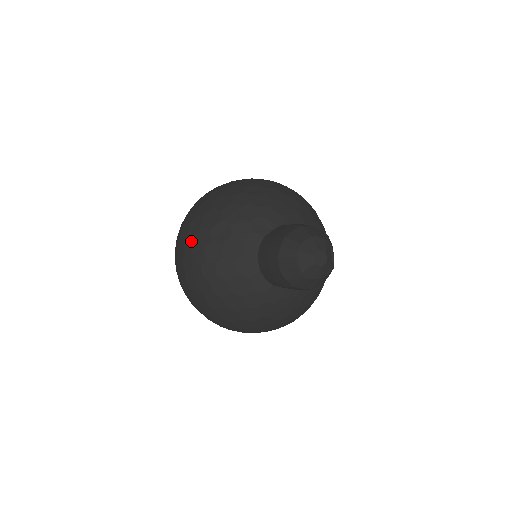
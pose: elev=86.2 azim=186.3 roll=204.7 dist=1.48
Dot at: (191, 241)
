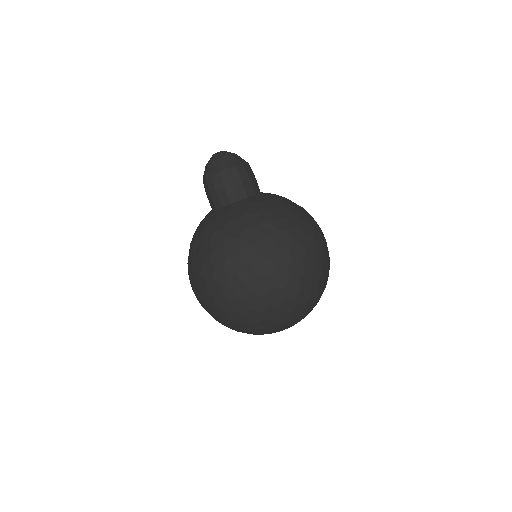
Dot at: occluded
